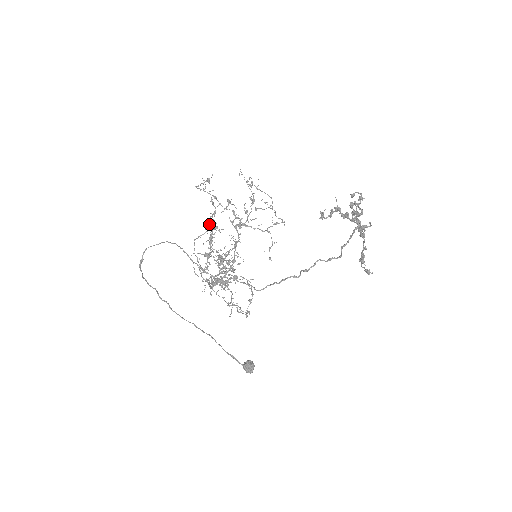
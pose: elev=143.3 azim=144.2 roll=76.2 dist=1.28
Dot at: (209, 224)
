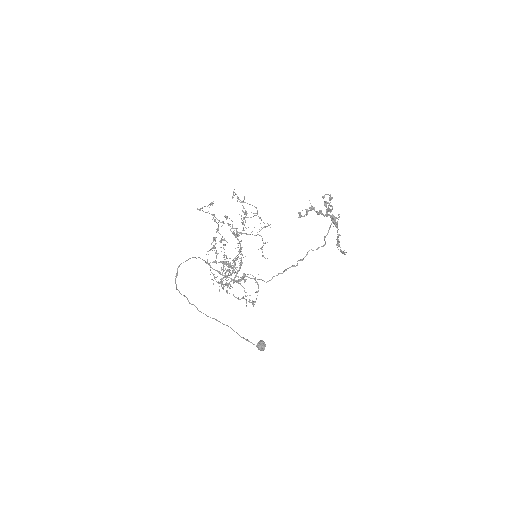
Dot at: occluded
